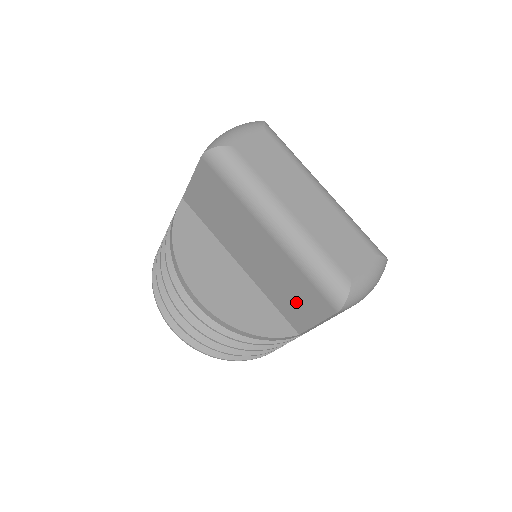
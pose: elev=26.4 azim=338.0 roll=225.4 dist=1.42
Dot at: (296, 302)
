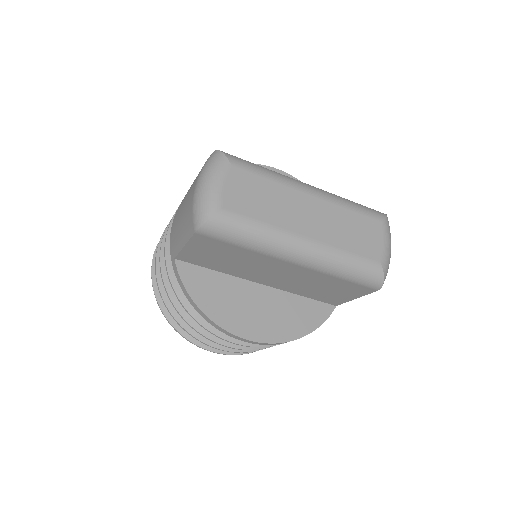
Dot at: (331, 292)
